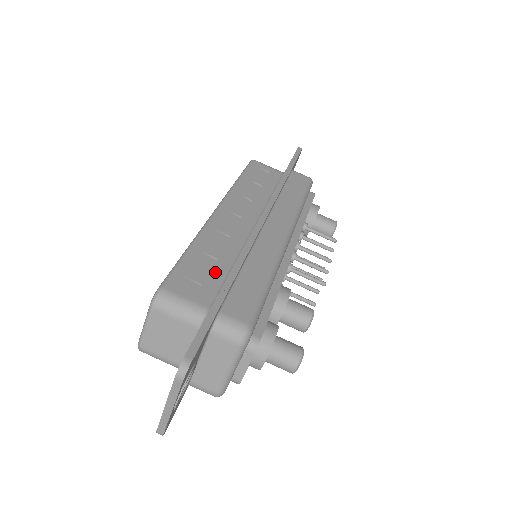
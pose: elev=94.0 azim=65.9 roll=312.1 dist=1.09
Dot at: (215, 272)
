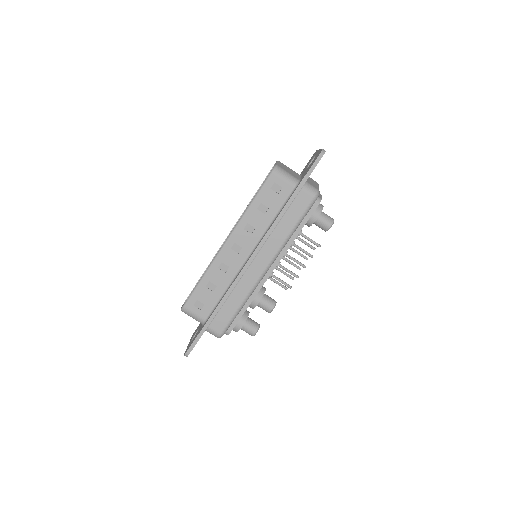
Dot at: (213, 296)
